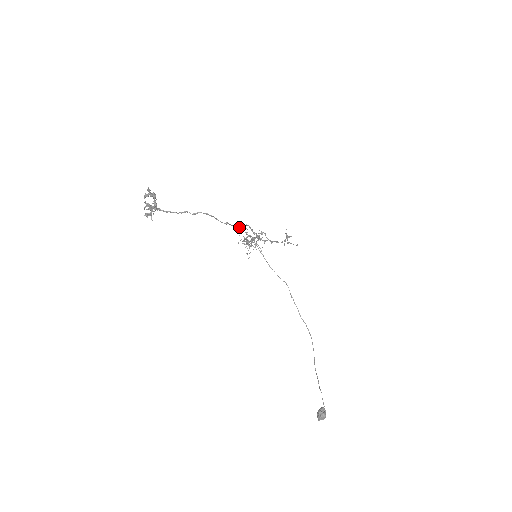
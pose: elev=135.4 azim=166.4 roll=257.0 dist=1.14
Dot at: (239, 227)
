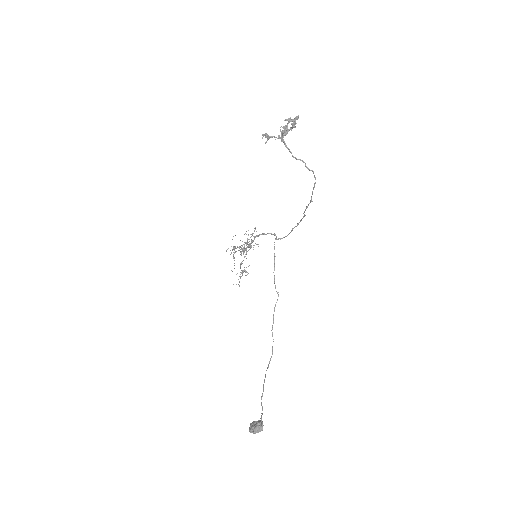
Dot at: occluded
